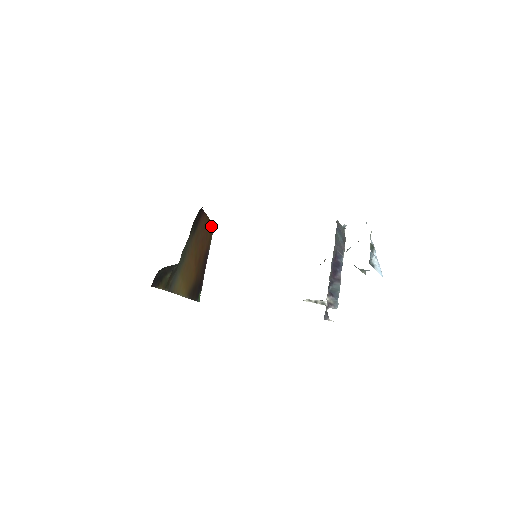
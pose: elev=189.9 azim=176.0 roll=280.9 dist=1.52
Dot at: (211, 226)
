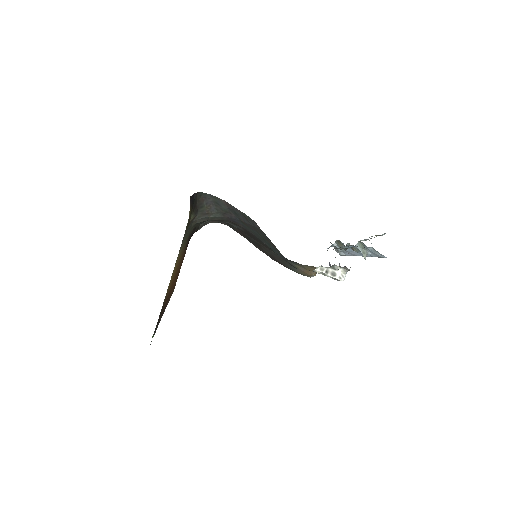
Dot at: (175, 284)
